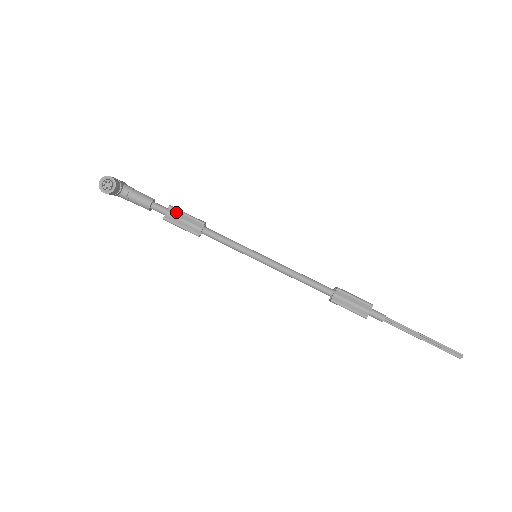
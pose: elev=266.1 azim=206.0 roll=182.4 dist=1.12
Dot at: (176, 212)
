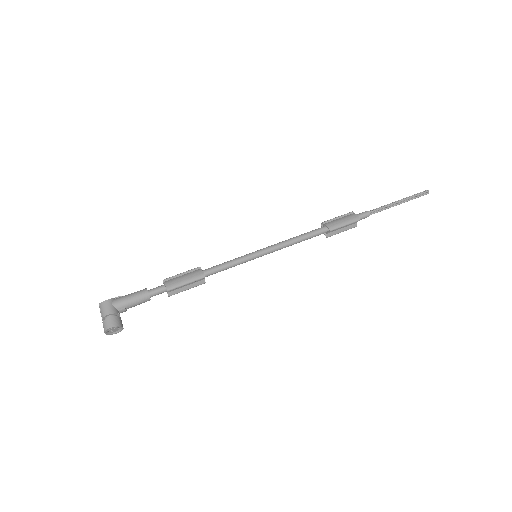
Dot at: (176, 289)
